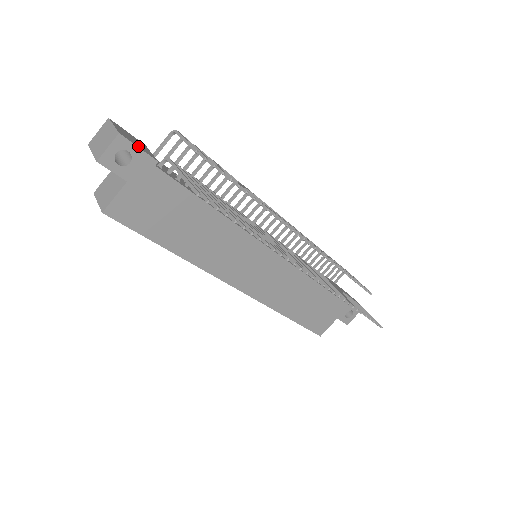
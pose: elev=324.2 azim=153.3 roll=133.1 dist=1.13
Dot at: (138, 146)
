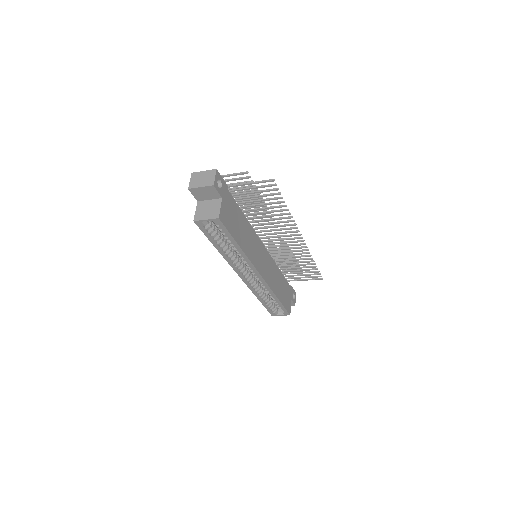
Dot at: (220, 178)
